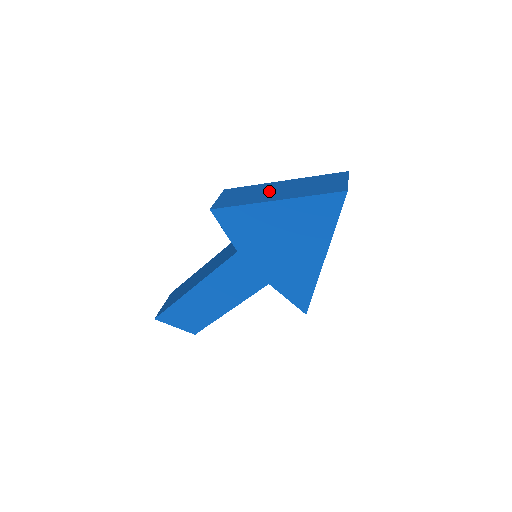
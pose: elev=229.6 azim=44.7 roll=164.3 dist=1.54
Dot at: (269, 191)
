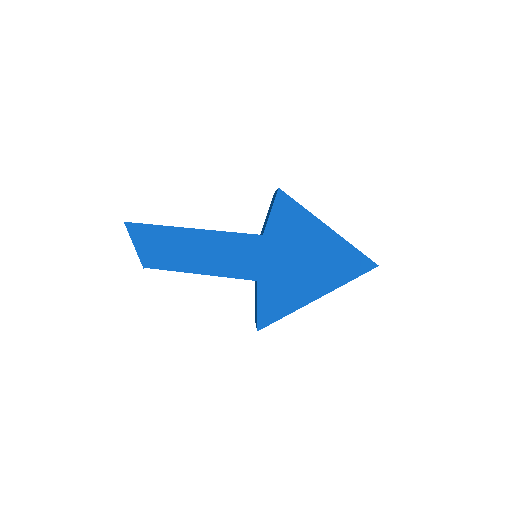
Dot at: occluded
